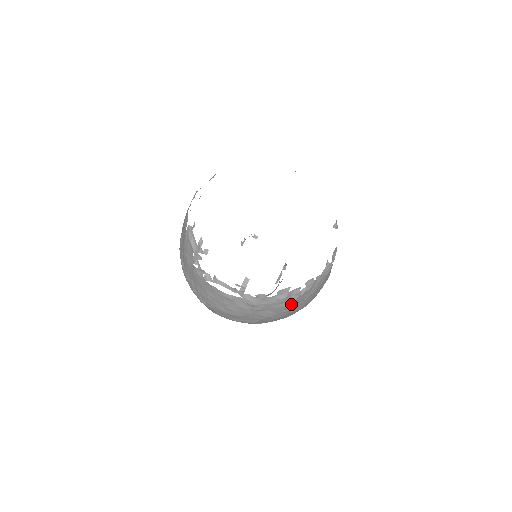
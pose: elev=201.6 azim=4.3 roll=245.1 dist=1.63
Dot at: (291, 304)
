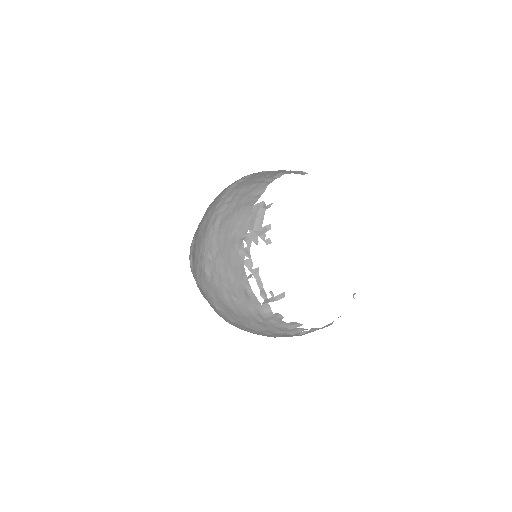
Dot at: (283, 334)
